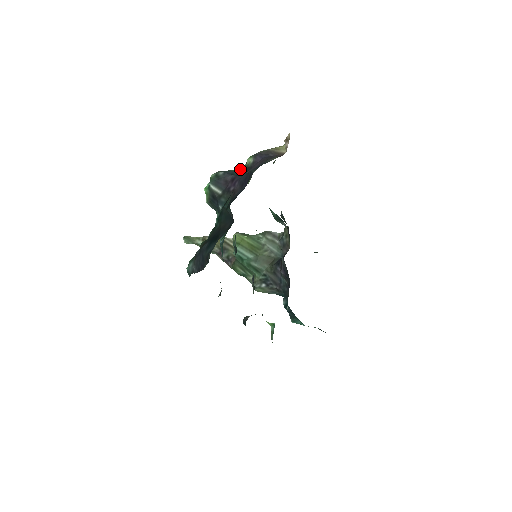
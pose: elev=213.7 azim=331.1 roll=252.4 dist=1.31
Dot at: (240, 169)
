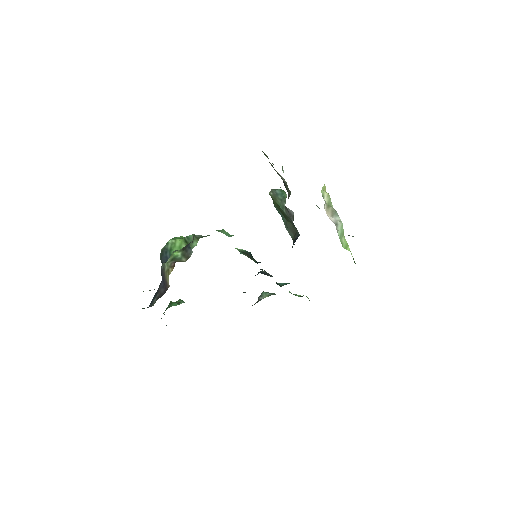
Dot at: occluded
